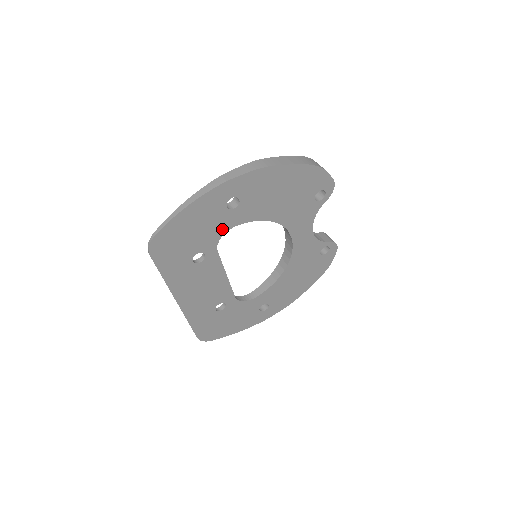
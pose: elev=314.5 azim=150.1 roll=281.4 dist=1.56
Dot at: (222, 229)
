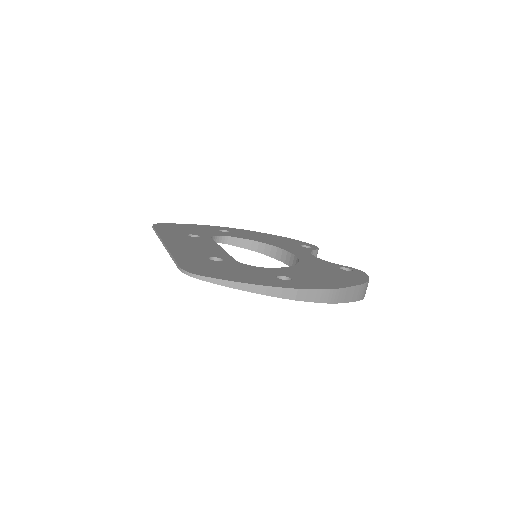
Dot at: occluded
